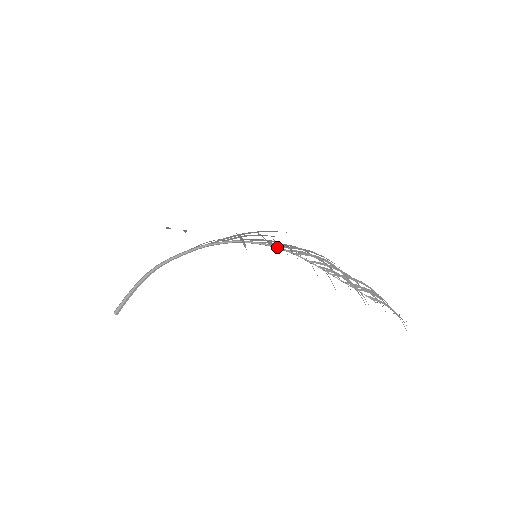
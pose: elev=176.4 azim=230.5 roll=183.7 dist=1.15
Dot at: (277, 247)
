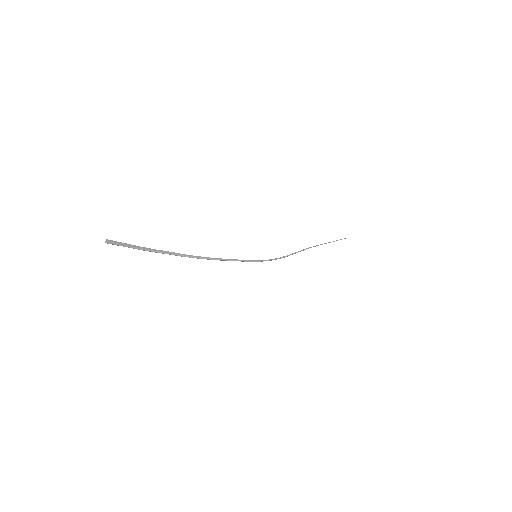
Dot at: (274, 259)
